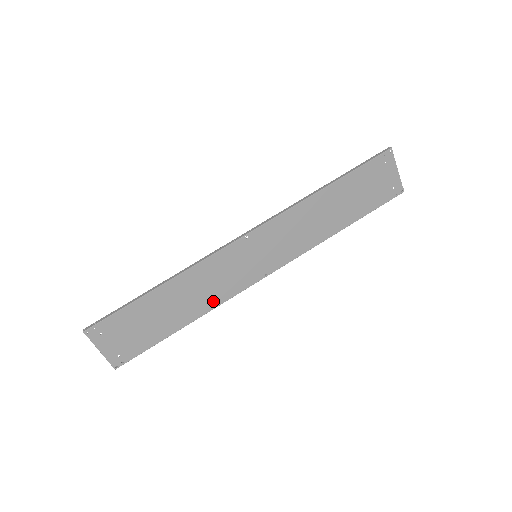
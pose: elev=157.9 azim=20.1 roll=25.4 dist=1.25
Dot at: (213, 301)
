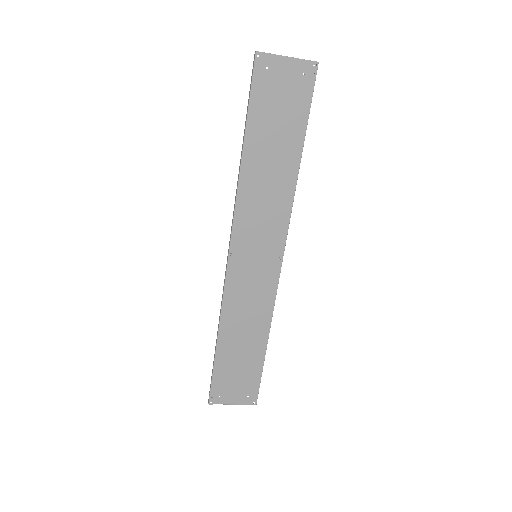
Dot at: (265, 312)
